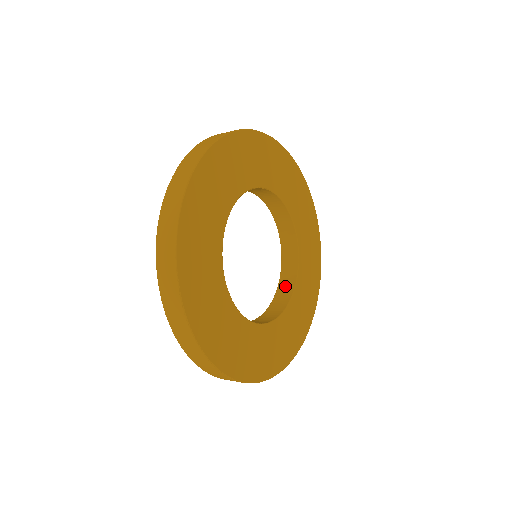
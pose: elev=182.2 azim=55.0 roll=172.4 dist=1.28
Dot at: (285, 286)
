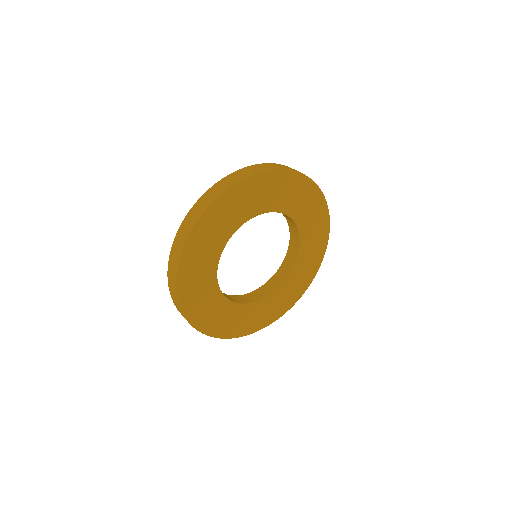
Dot at: (277, 279)
